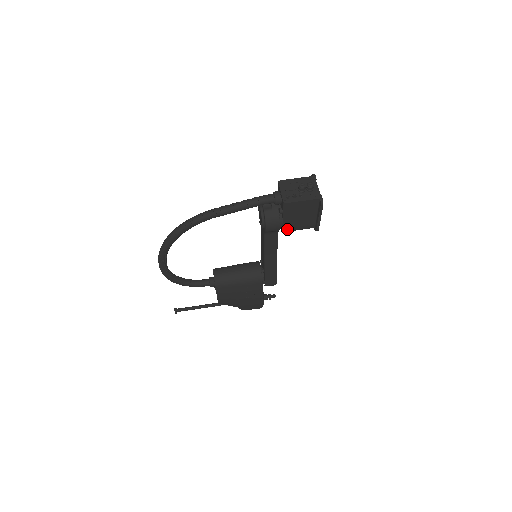
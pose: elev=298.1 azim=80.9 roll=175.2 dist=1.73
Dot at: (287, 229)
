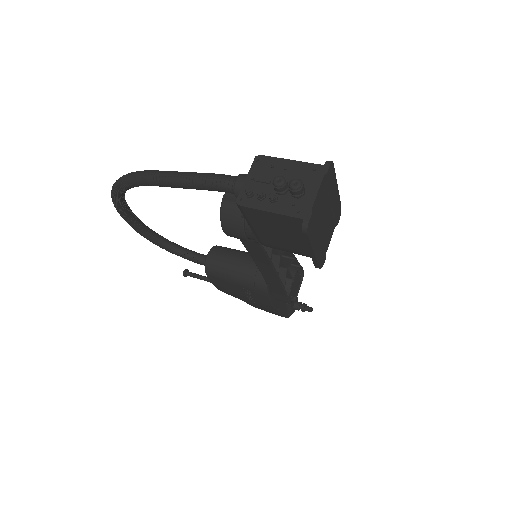
Dot at: (267, 244)
